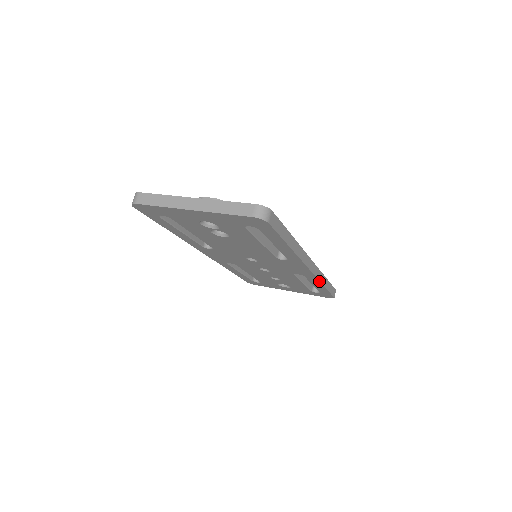
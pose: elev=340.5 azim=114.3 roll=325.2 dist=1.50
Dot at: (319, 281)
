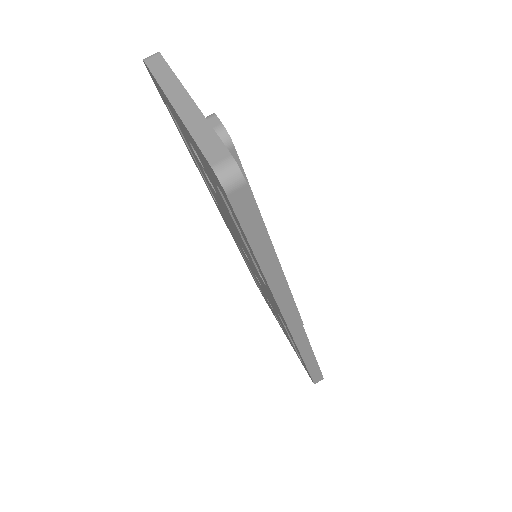
Dot at: (298, 347)
